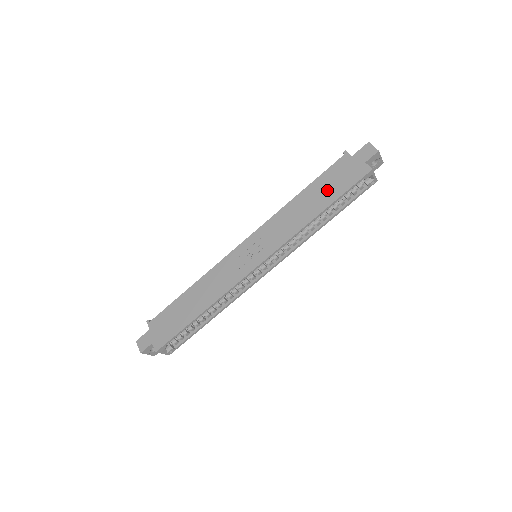
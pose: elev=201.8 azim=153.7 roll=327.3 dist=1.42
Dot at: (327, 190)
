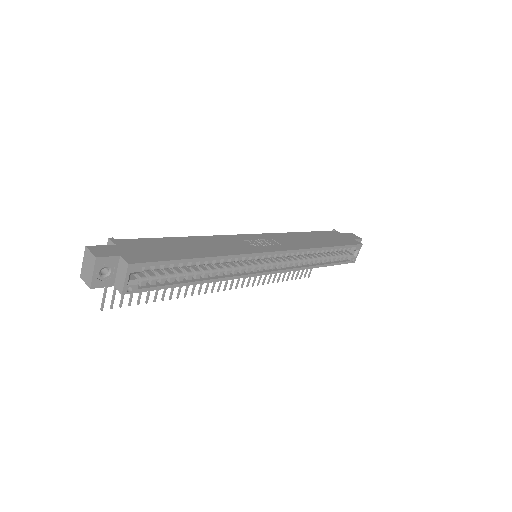
Dot at: (329, 239)
